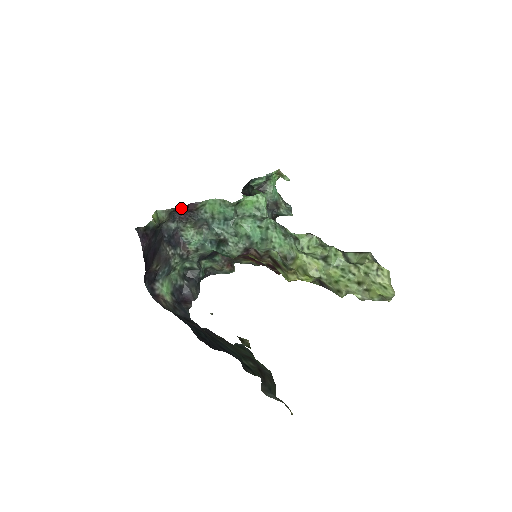
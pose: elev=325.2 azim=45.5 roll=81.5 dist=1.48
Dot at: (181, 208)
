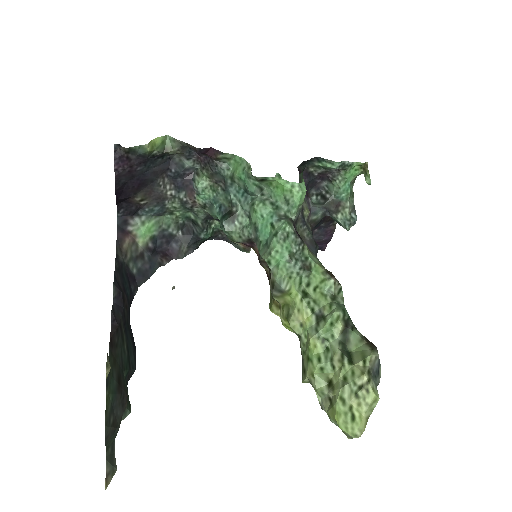
Dot at: (195, 148)
